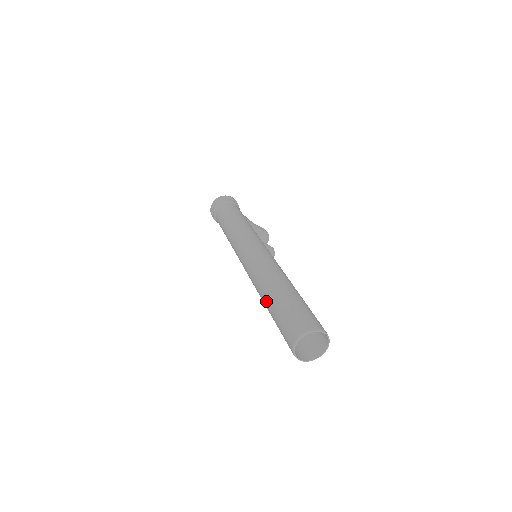
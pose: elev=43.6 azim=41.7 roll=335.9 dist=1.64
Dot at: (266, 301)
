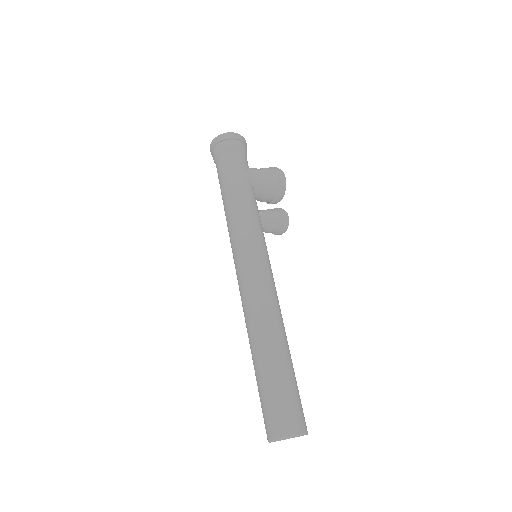
Dot at: (252, 359)
